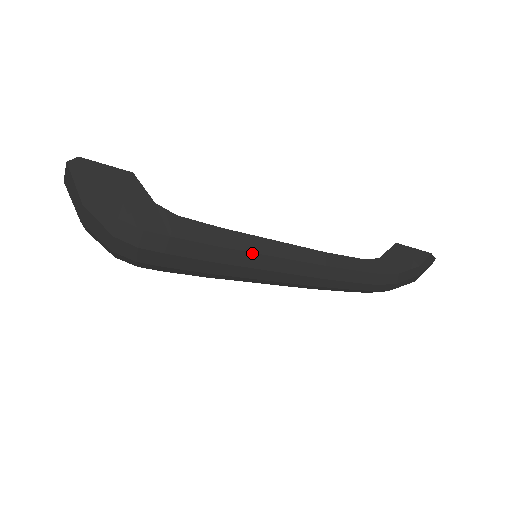
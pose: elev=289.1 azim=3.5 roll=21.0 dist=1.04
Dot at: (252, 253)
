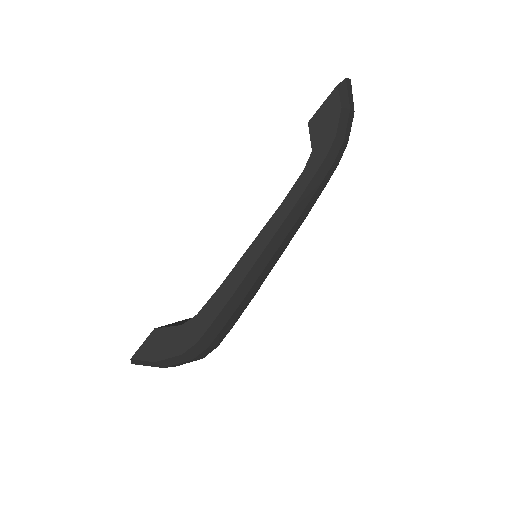
Dot at: (250, 271)
